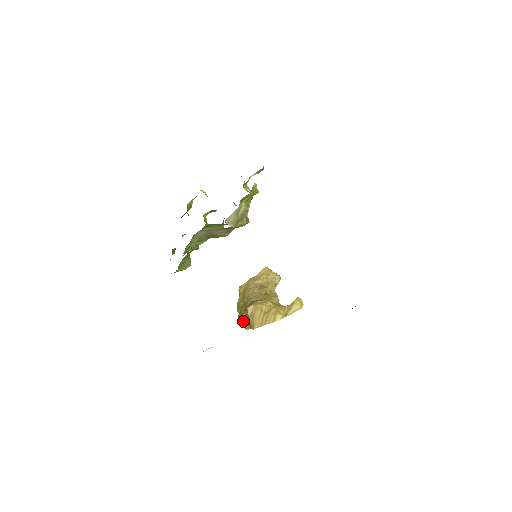
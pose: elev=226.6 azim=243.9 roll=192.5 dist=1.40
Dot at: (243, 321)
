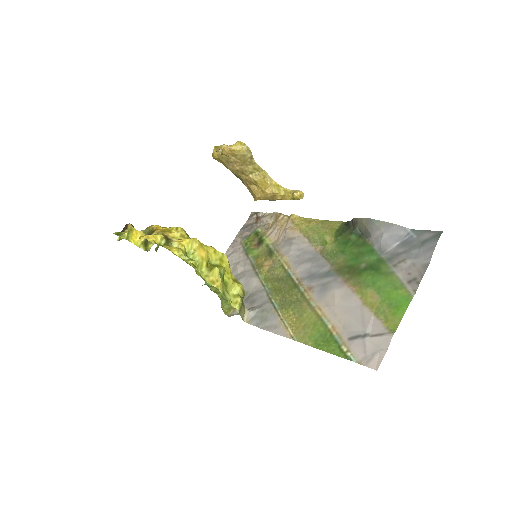
Dot at: occluded
